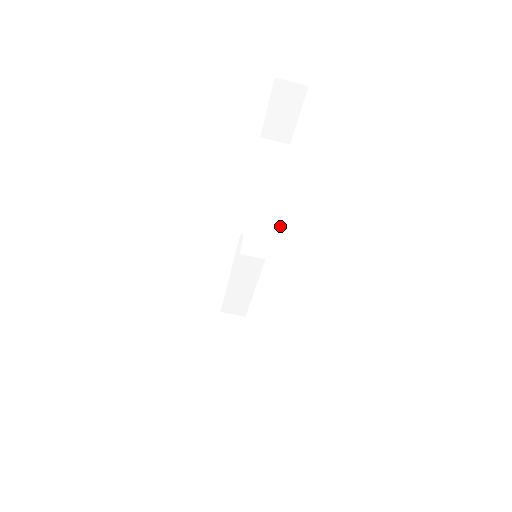
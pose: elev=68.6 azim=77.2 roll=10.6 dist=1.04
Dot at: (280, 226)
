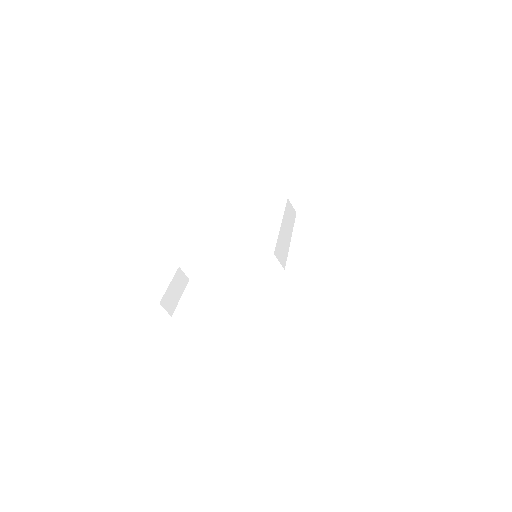
Dot at: (287, 253)
